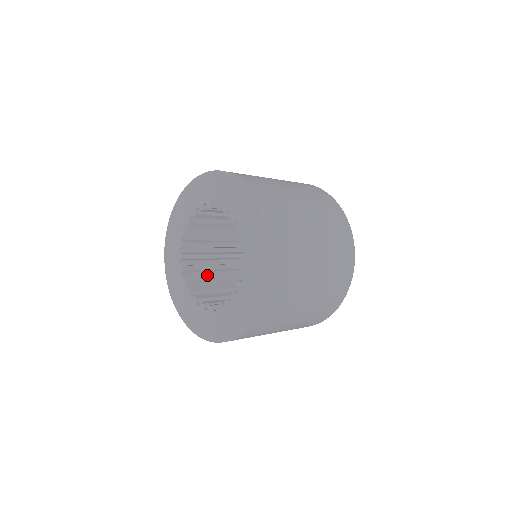
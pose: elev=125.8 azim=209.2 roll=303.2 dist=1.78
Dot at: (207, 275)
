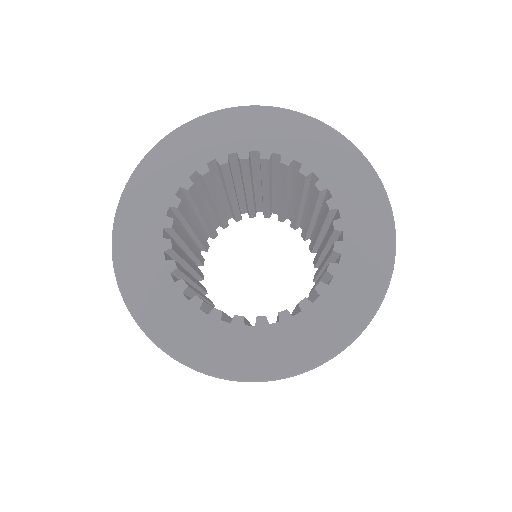
Dot at: occluded
